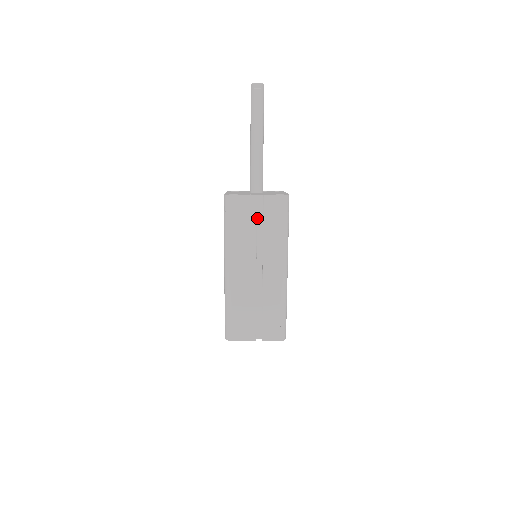
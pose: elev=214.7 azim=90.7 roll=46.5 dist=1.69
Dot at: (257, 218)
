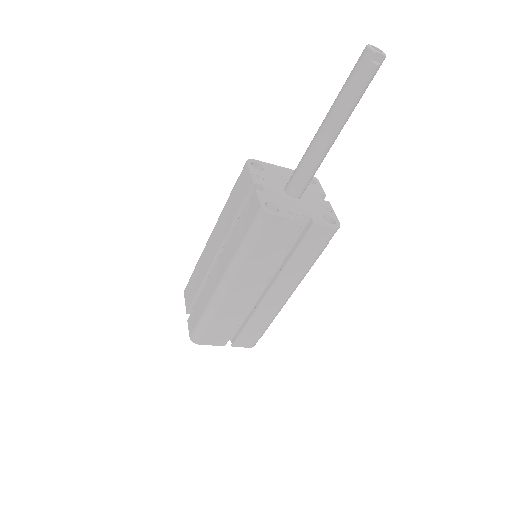
Dot at: occluded
